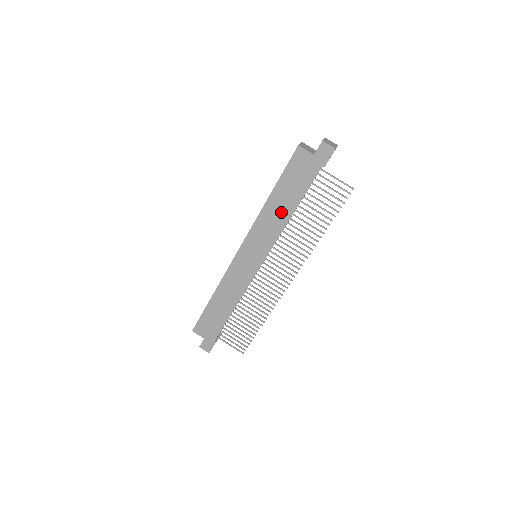
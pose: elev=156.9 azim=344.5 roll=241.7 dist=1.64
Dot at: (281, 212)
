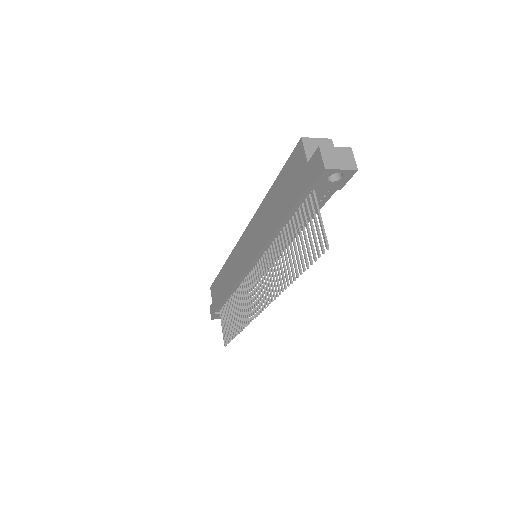
Dot at: (270, 219)
